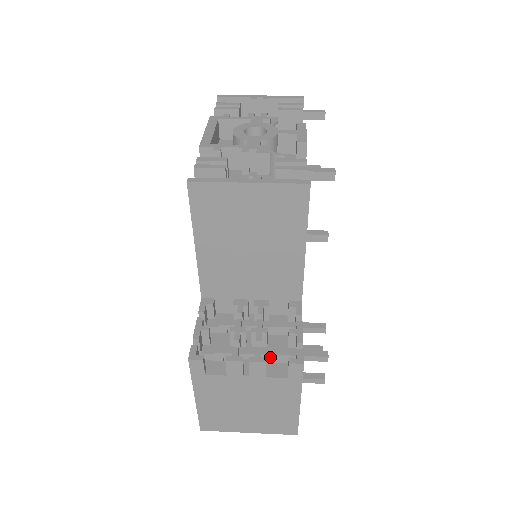
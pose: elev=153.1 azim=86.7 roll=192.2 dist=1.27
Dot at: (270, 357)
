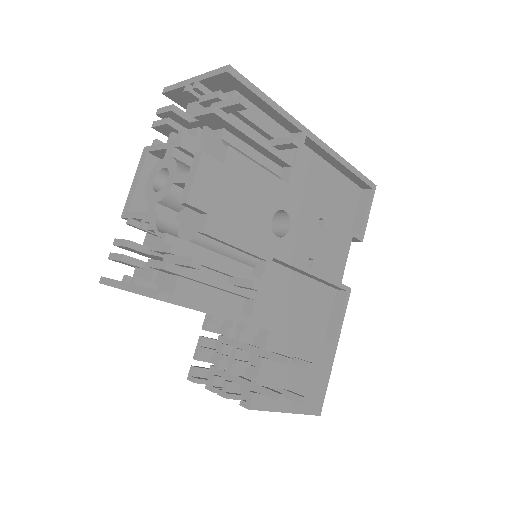
Dot at: (242, 385)
